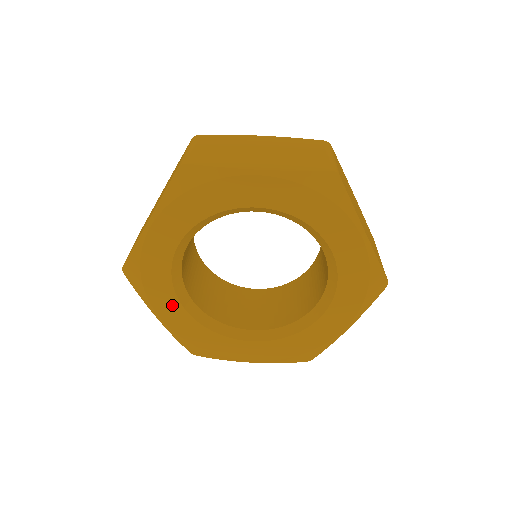
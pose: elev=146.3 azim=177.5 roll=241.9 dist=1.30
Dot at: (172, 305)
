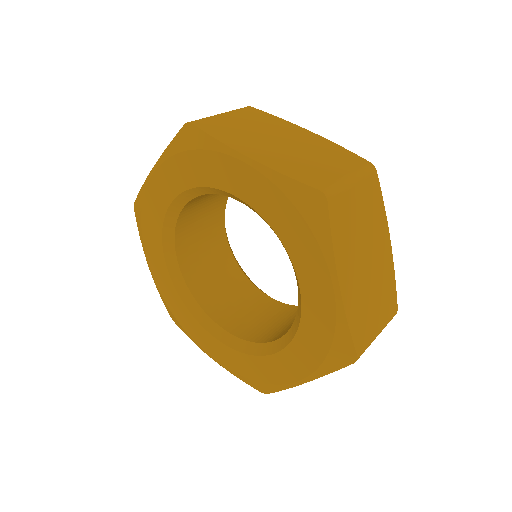
Dot at: (206, 337)
